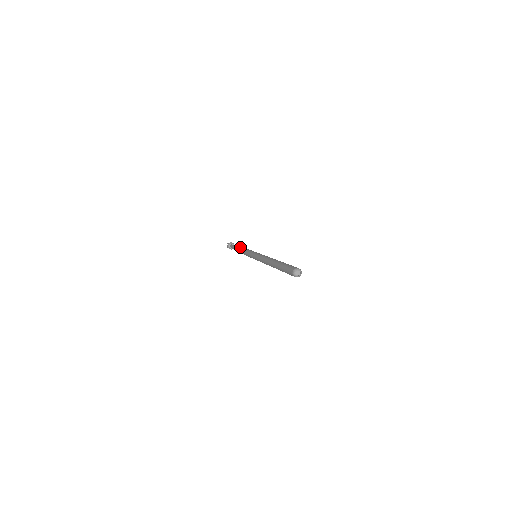
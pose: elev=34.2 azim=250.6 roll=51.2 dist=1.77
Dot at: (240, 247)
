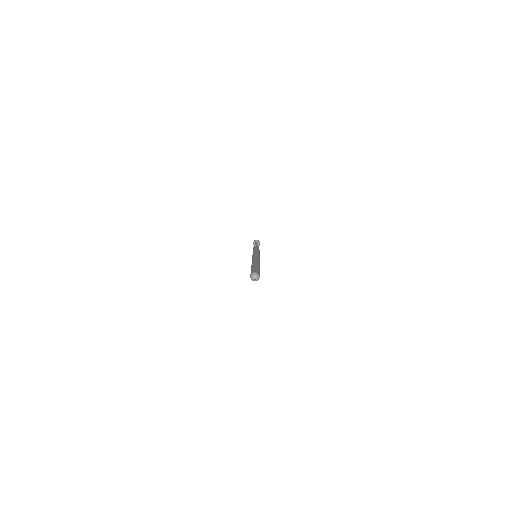
Dot at: occluded
